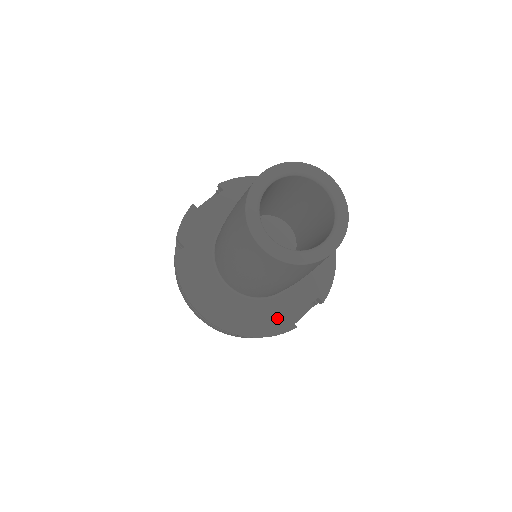
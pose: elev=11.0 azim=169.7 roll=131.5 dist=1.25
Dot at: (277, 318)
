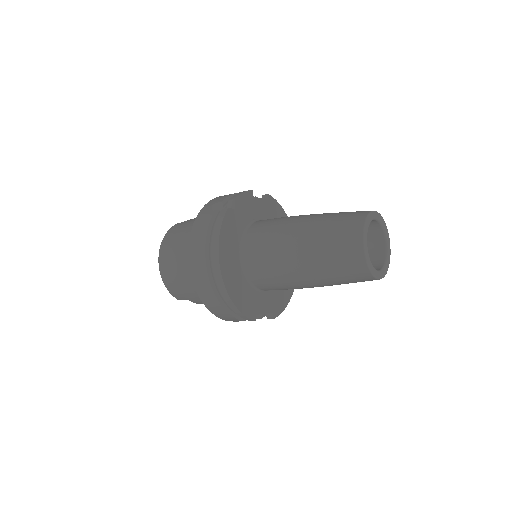
Dot at: (251, 305)
